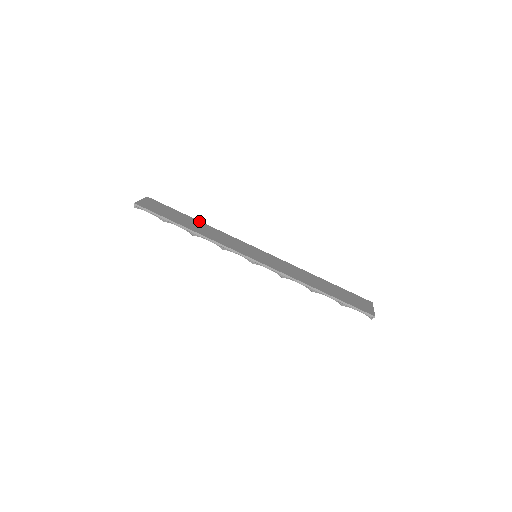
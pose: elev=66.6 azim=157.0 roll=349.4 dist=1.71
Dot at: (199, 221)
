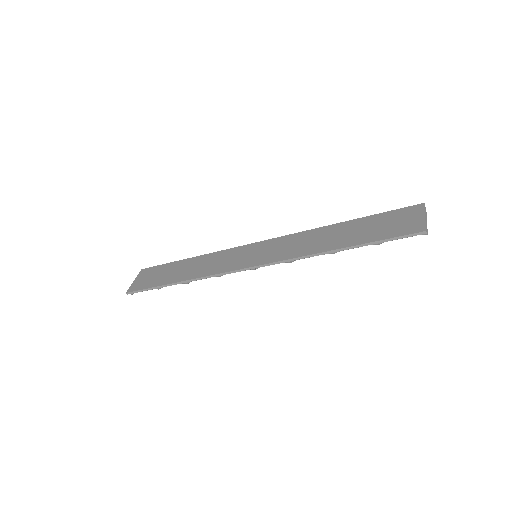
Dot at: (191, 258)
